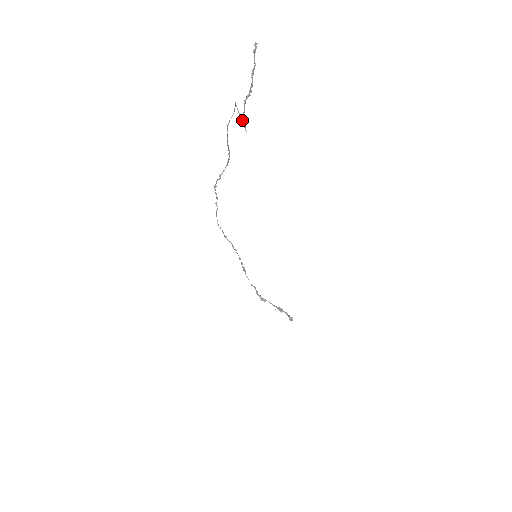
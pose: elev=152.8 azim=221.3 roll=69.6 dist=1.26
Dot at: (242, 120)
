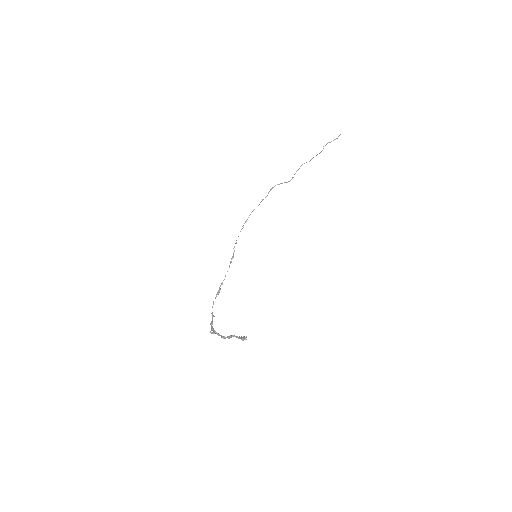
Dot at: occluded
